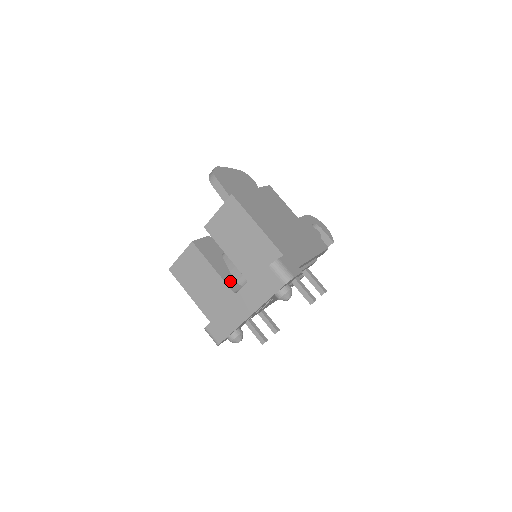
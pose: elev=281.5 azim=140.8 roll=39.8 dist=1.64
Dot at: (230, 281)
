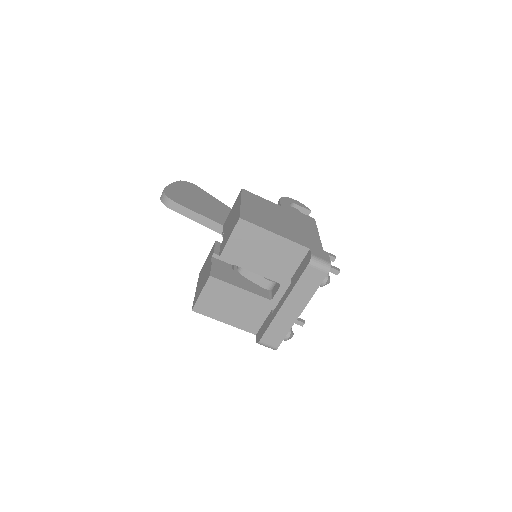
Dot at: (259, 291)
